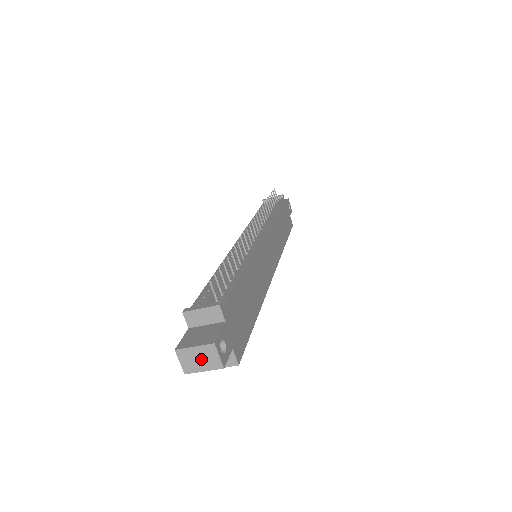
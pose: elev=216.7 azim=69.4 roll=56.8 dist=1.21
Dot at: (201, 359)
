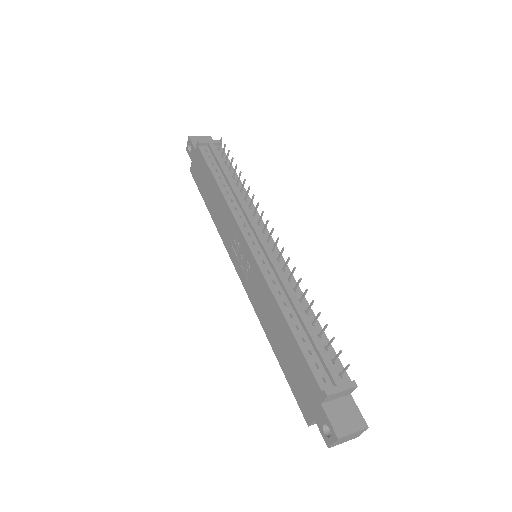
Dot at: (350, 438)
